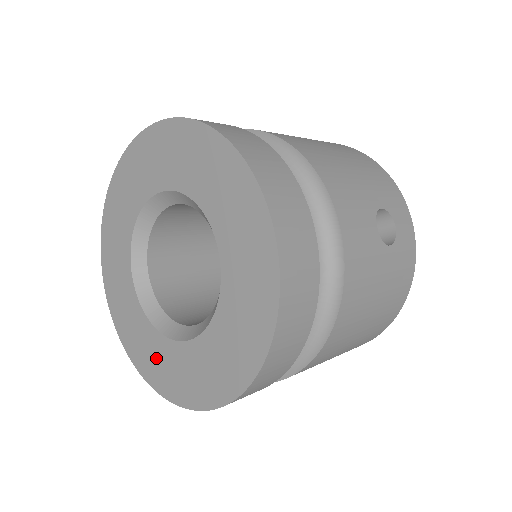
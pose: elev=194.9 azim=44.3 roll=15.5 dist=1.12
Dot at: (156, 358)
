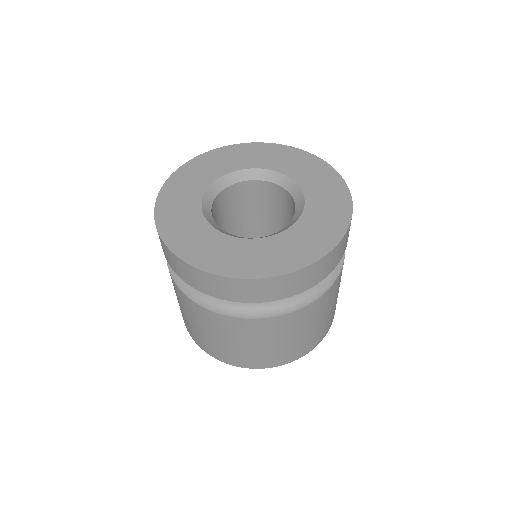
Dot at: (210, 247)
